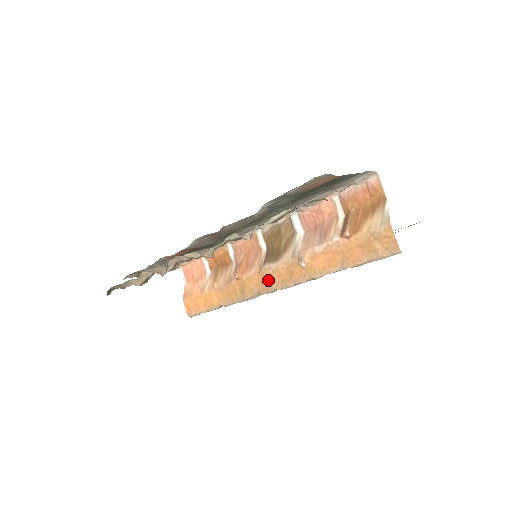
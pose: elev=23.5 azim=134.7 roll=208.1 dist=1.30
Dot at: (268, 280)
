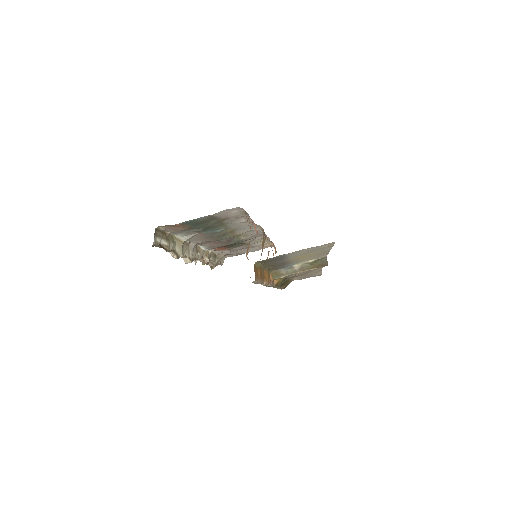
Dot at: occluded
